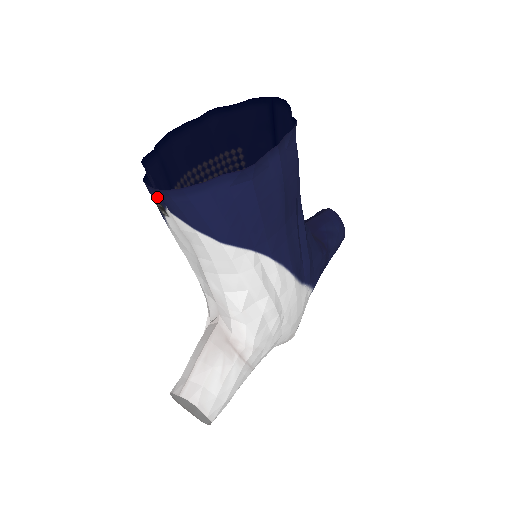
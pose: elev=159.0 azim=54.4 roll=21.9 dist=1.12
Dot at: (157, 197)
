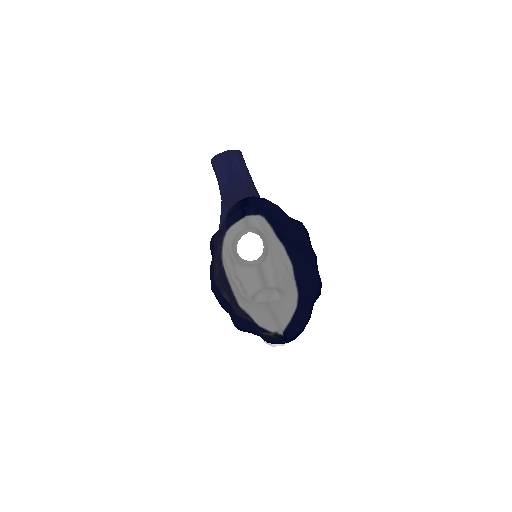
Dot at: (280, 340)
